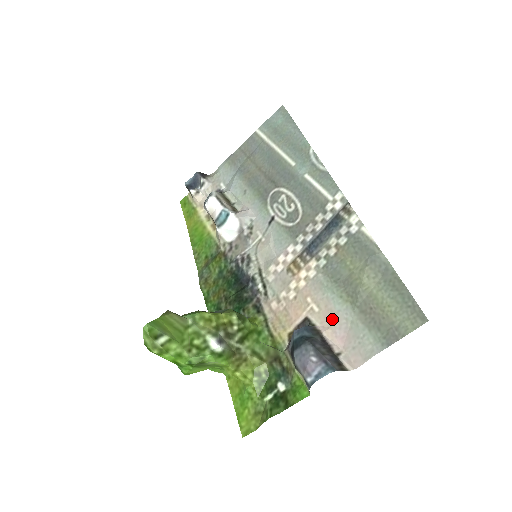
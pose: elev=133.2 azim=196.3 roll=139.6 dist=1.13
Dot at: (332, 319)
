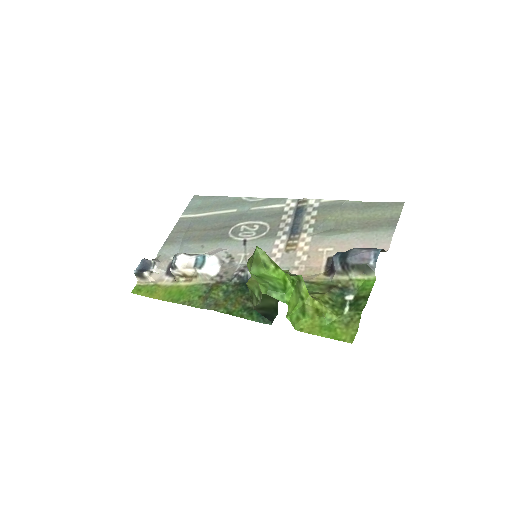
Dot at: (347, 245)
